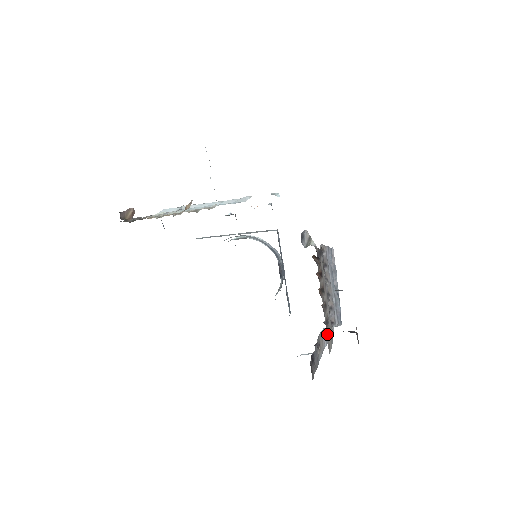
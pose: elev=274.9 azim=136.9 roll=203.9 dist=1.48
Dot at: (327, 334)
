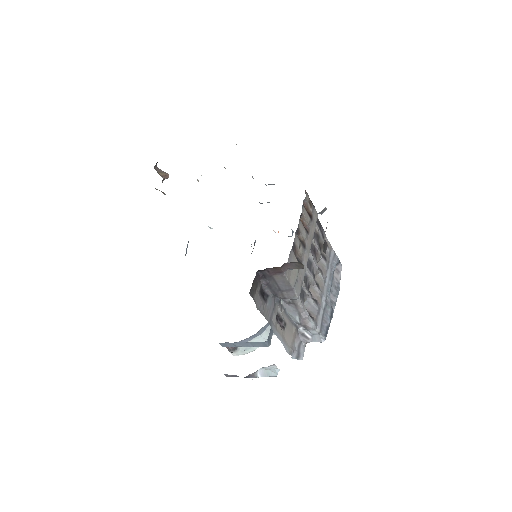
Dot at: (291, 256)
